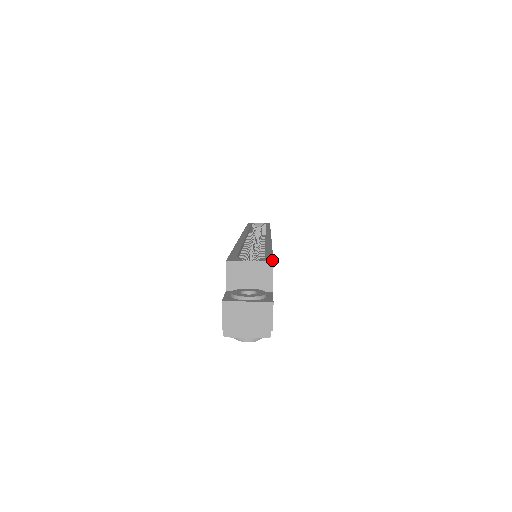
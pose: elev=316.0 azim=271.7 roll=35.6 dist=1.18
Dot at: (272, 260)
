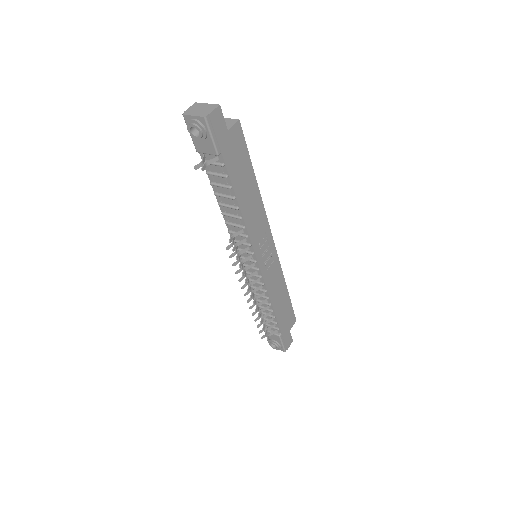
Dot at: (240, 123)
